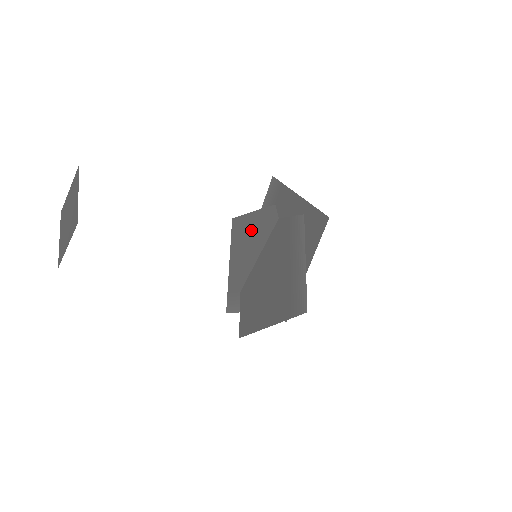
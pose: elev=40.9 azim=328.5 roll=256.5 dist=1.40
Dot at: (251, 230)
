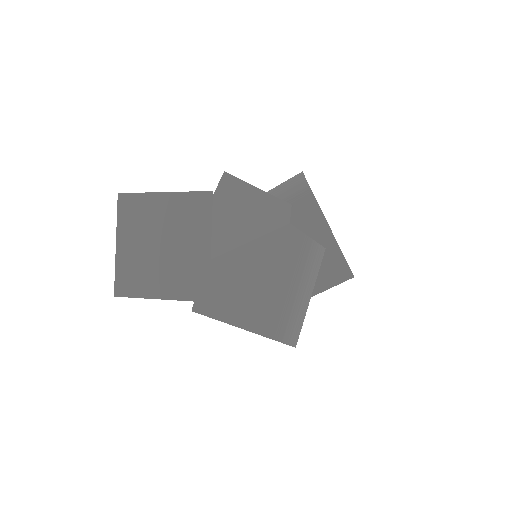
Dot at: (248, 207)
